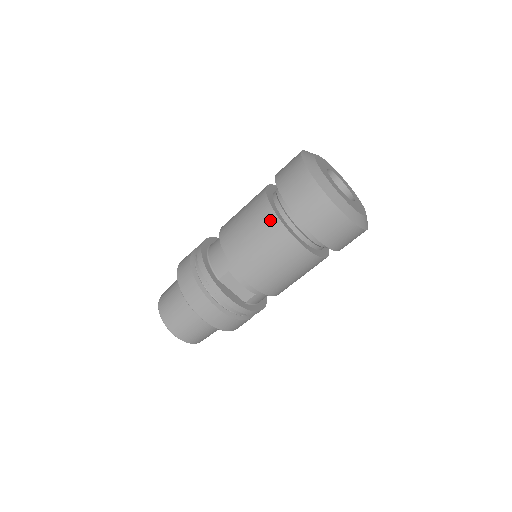
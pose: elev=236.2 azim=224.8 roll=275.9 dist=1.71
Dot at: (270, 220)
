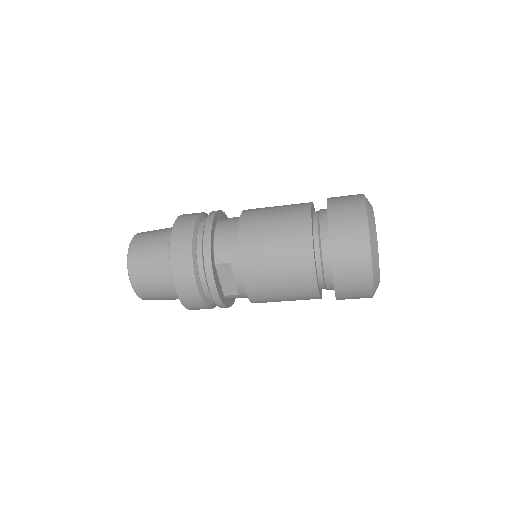
Dot at: (304, 245)
